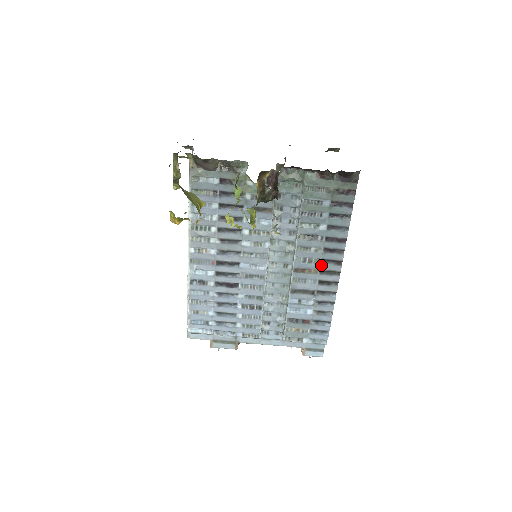
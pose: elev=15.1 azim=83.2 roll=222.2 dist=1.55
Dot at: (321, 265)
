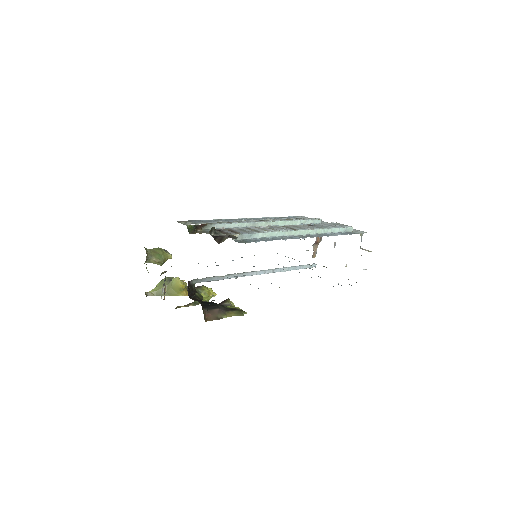
Dot at: occluded
